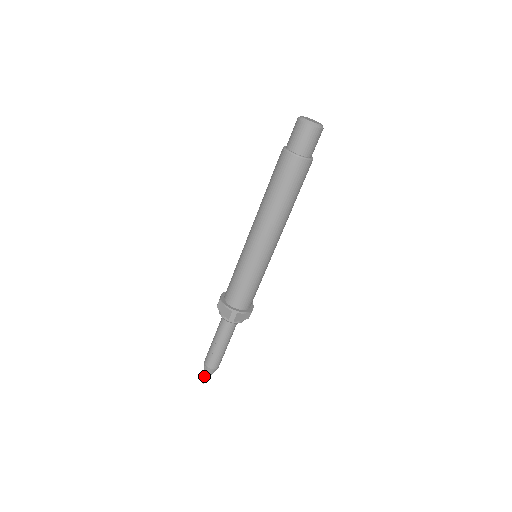
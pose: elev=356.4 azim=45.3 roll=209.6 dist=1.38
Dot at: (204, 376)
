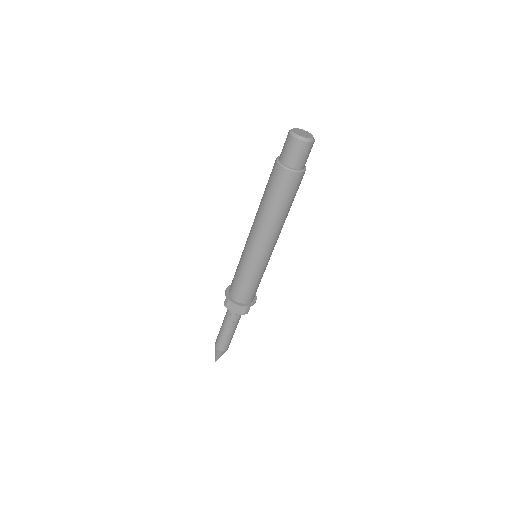
Dot at: (217, 357)
